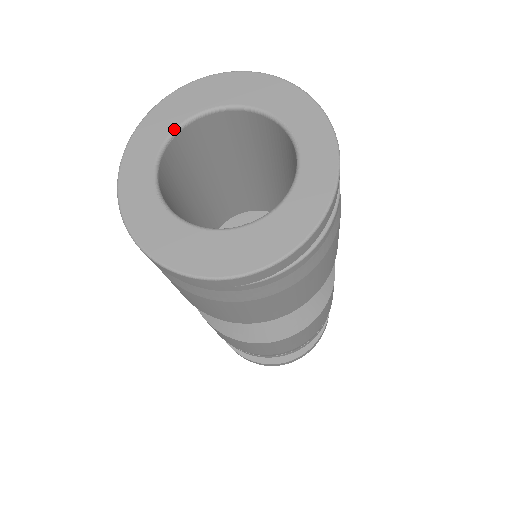
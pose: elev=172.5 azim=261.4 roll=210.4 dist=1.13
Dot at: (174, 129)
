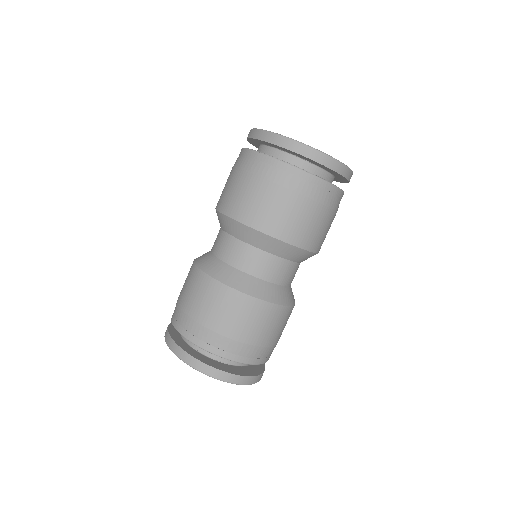
Dot at: occluded
